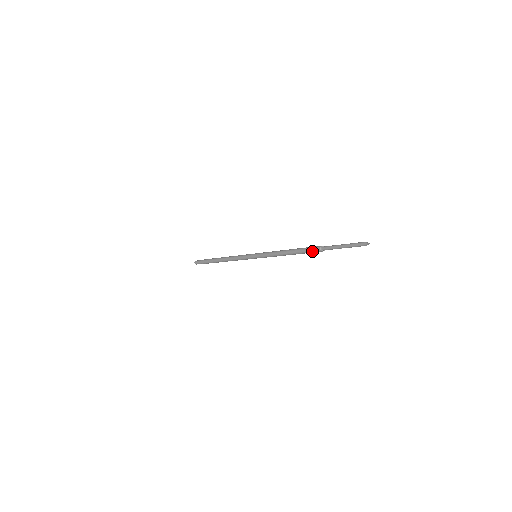
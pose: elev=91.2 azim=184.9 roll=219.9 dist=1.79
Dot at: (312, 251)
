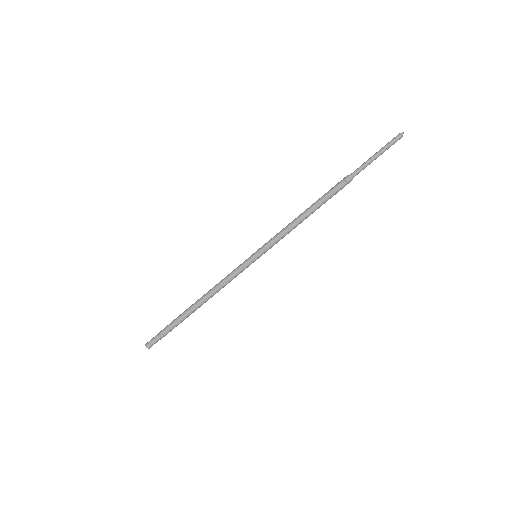
Dot at: (340, 187)
